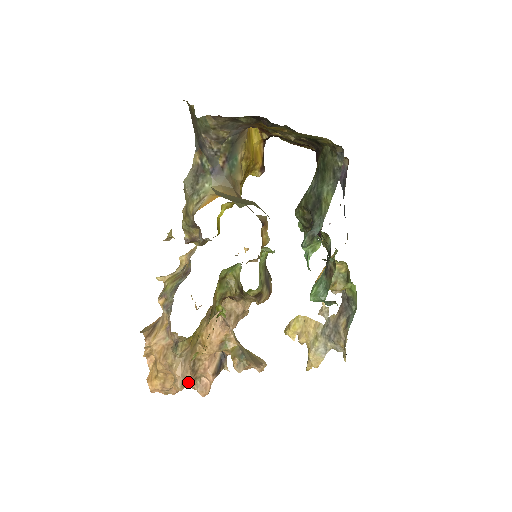
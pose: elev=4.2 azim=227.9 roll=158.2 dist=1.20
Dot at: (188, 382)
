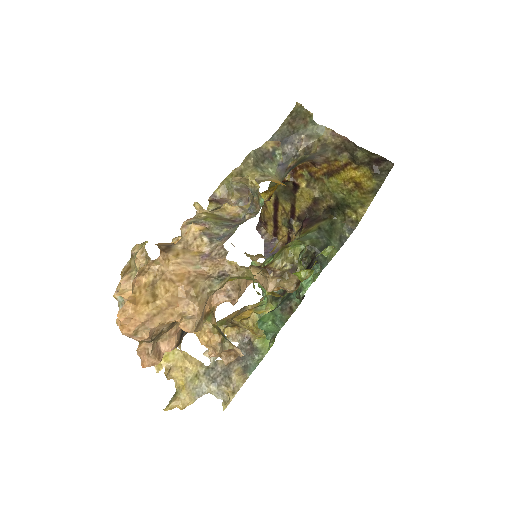
Dot at: (200, 327)
